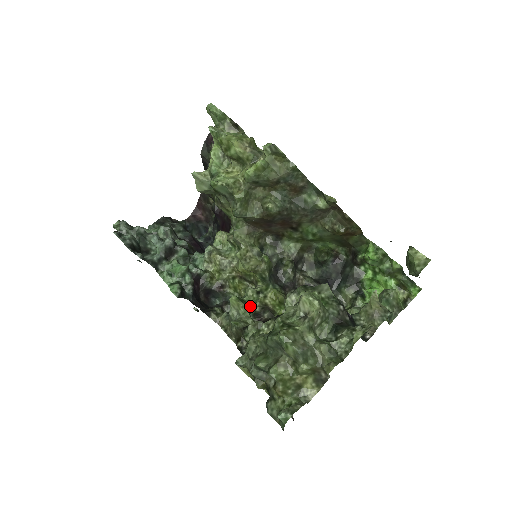
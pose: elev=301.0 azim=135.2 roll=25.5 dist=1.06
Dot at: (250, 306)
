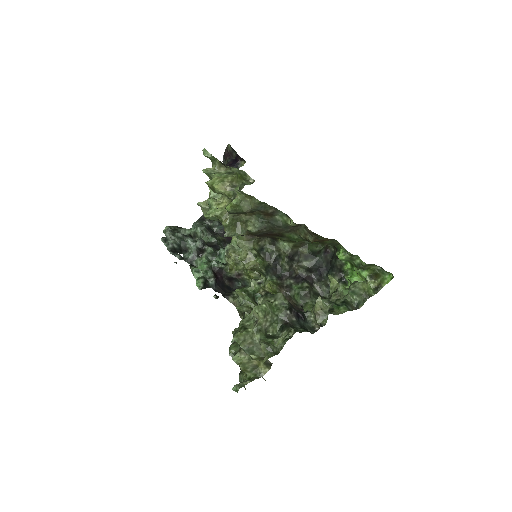
Dot at: (254, 293)
